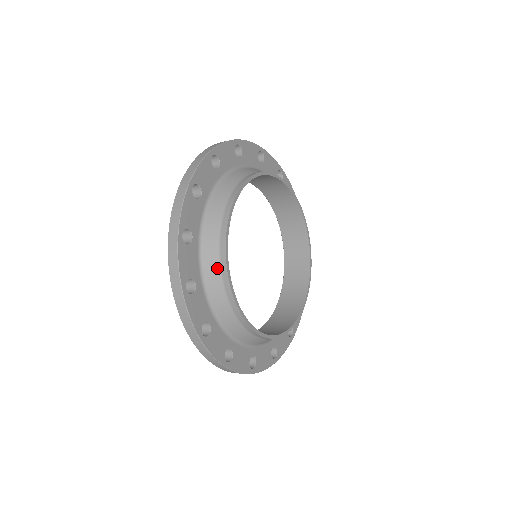
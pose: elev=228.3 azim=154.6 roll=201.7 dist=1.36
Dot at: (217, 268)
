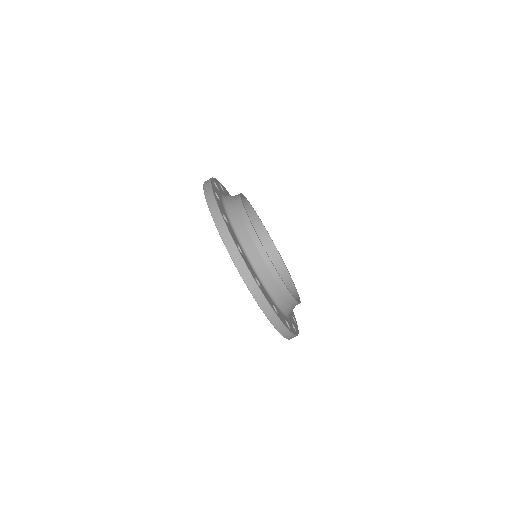
Dot at: (277, 286)
